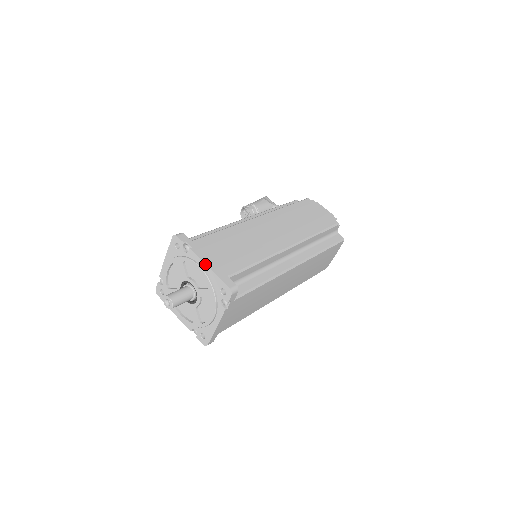
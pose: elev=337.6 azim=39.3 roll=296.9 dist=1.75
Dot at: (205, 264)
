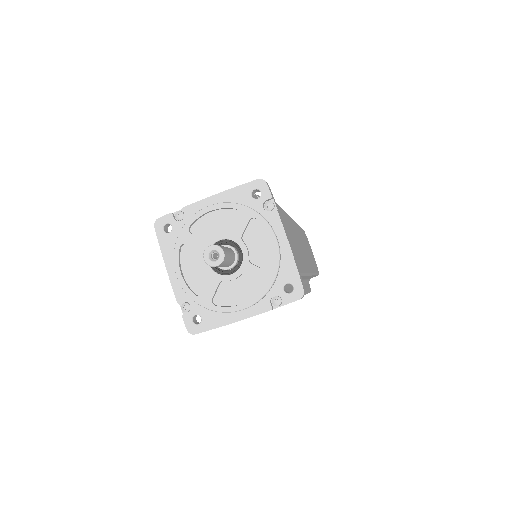
Dot at: (287, 242)
